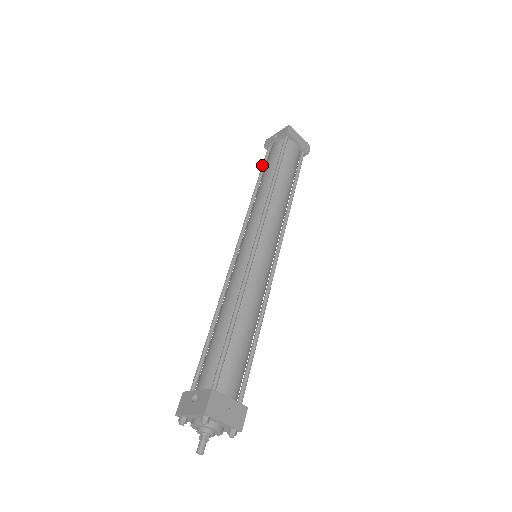
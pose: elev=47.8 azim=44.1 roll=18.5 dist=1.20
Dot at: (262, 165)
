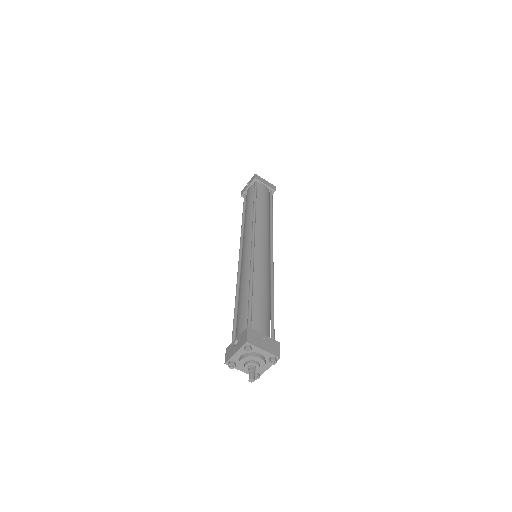
Dot at: (243, 205)
